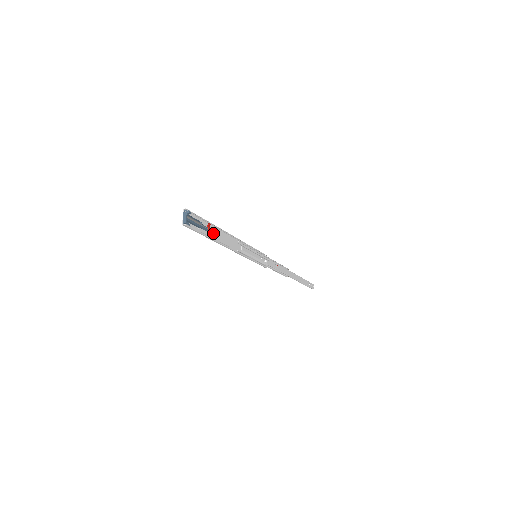
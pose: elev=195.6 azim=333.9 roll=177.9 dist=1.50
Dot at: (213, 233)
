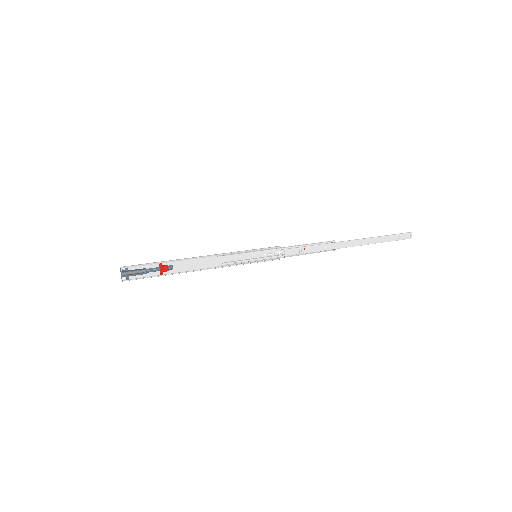
Dot at: (168, 269)
